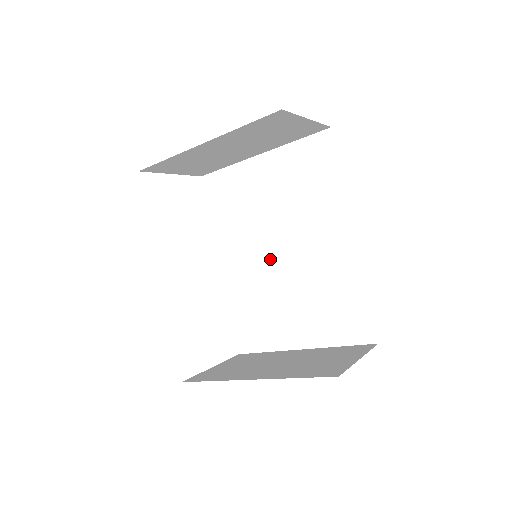
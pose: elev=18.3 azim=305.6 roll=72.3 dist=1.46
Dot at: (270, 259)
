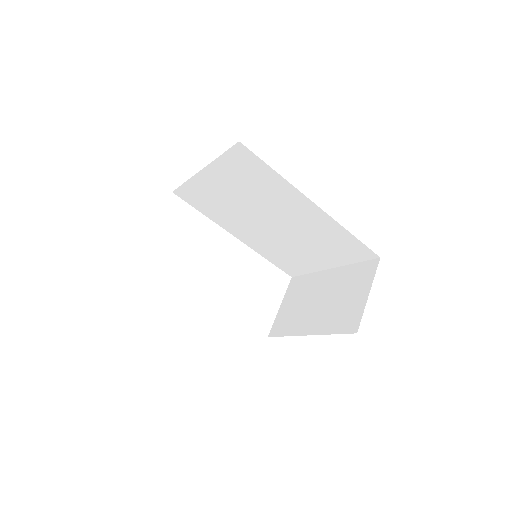
Dot at: (267, 229)
